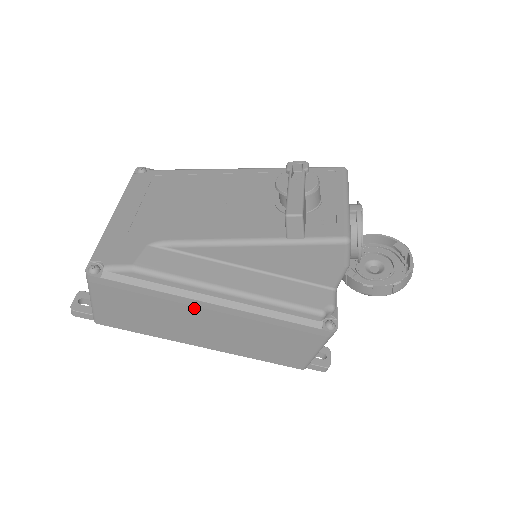
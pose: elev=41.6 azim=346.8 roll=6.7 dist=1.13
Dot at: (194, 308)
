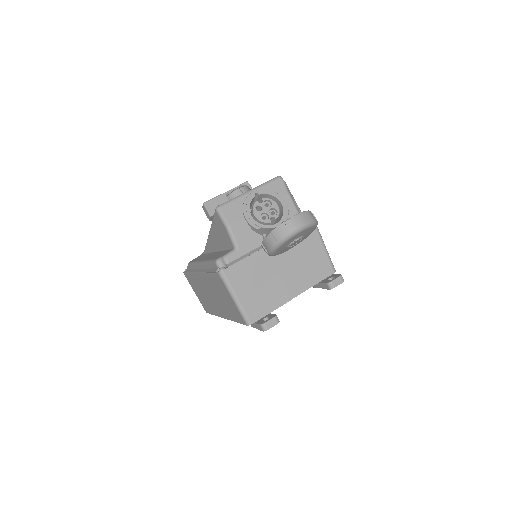
Dot at: (200, 280)
